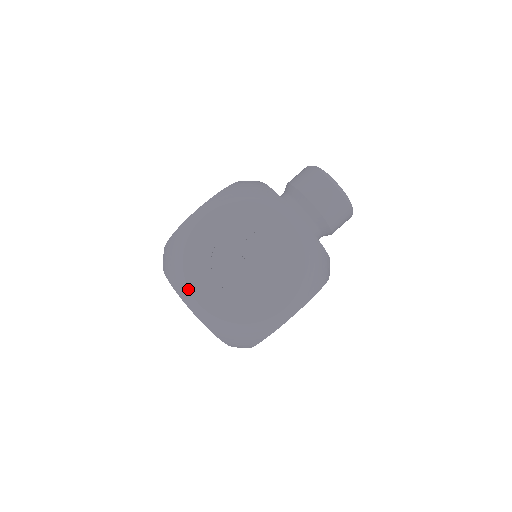
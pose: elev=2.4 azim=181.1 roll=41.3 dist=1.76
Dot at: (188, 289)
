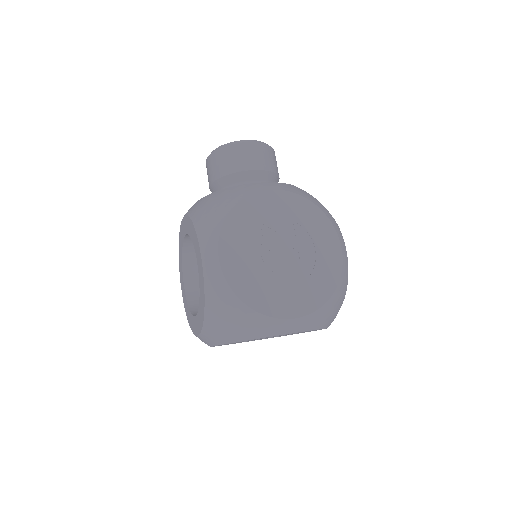
Dot at: (277, 319)
